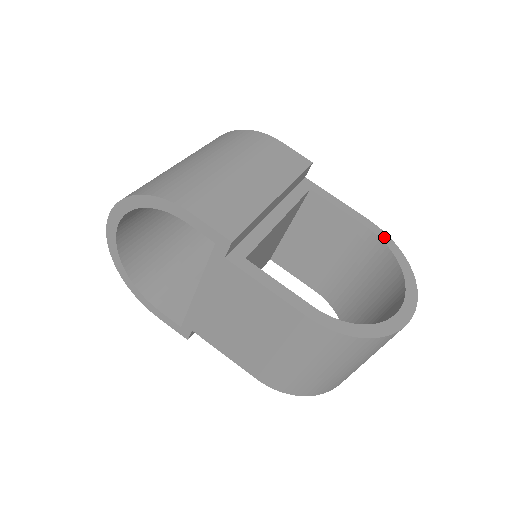
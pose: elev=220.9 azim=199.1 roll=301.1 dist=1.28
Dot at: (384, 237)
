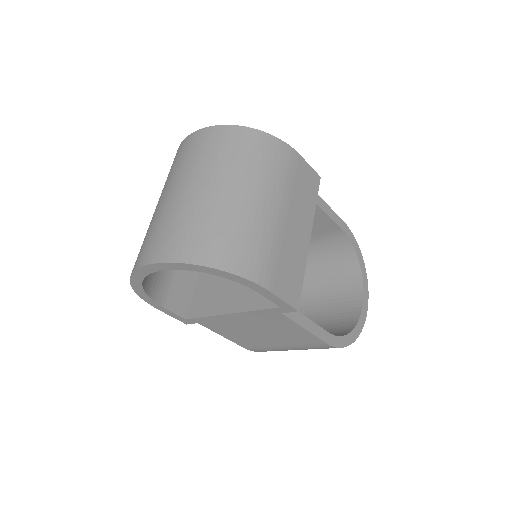
Dot at: (351, 236)
